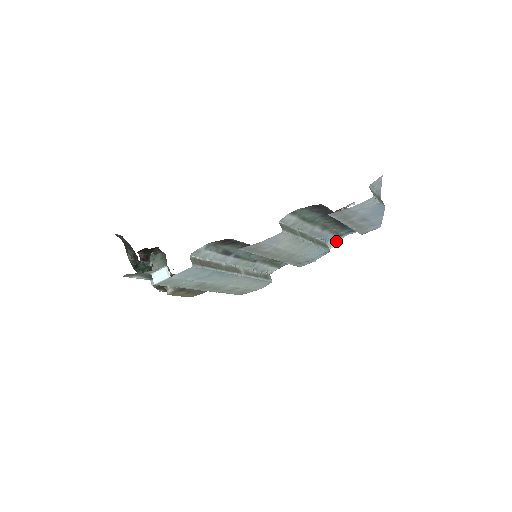
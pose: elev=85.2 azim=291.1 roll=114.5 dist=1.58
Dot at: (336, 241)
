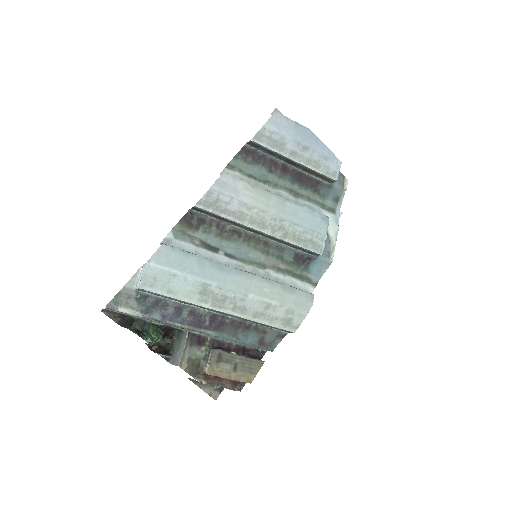
Dot at: (336, 220)
